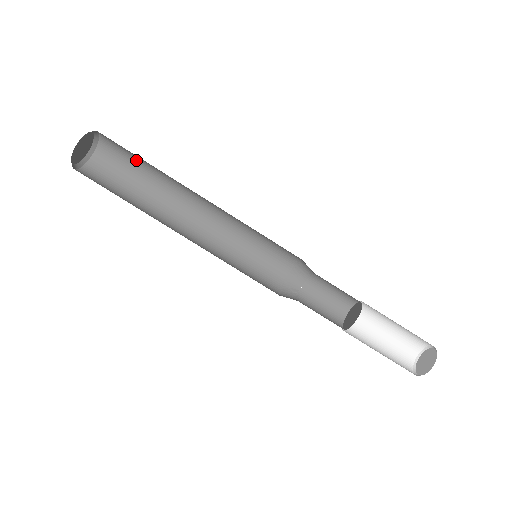
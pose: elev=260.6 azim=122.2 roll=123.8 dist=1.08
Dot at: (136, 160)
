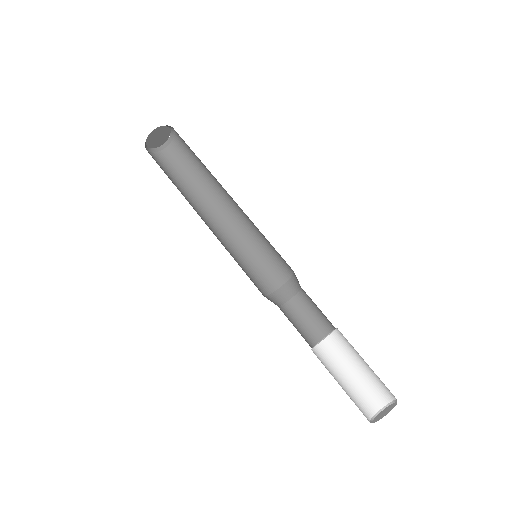
Dot at: (184, 170)
